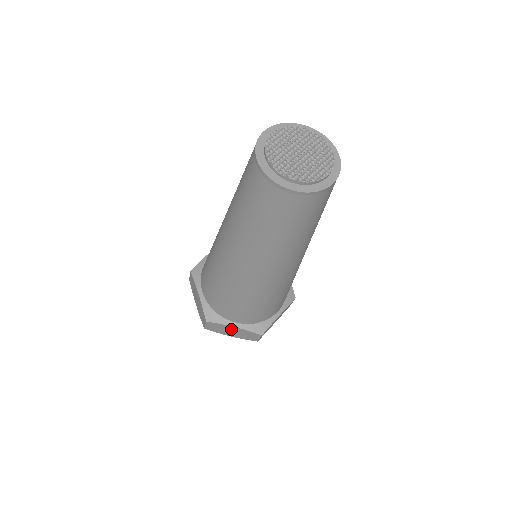
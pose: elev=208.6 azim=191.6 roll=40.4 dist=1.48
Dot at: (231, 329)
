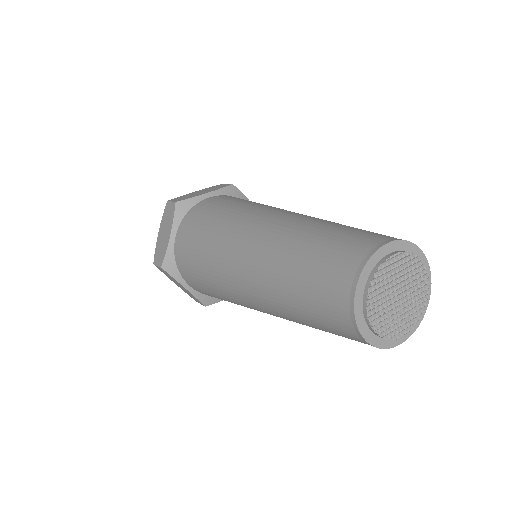
Dot at: (180, 285)
